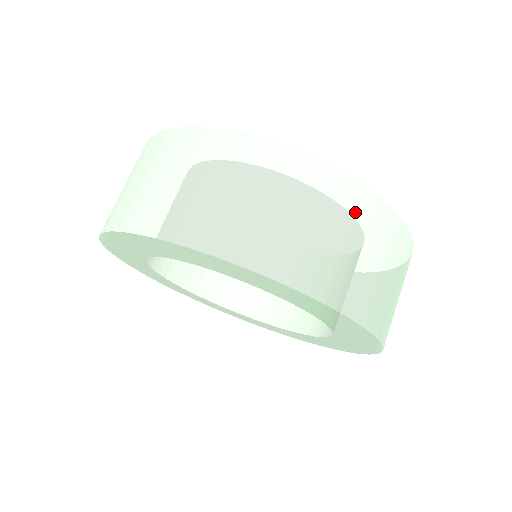
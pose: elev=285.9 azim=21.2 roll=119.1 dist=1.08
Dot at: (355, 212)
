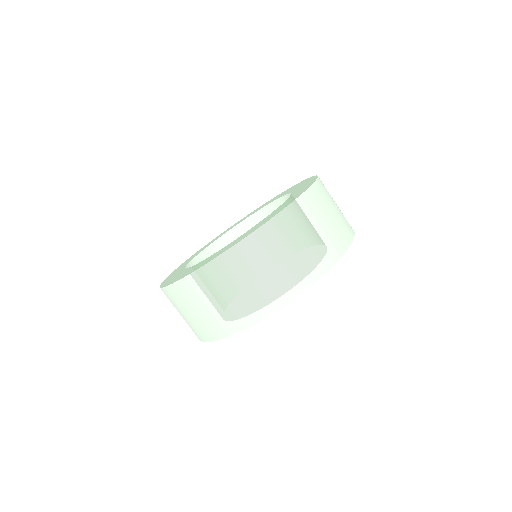
Dot at: occluded
